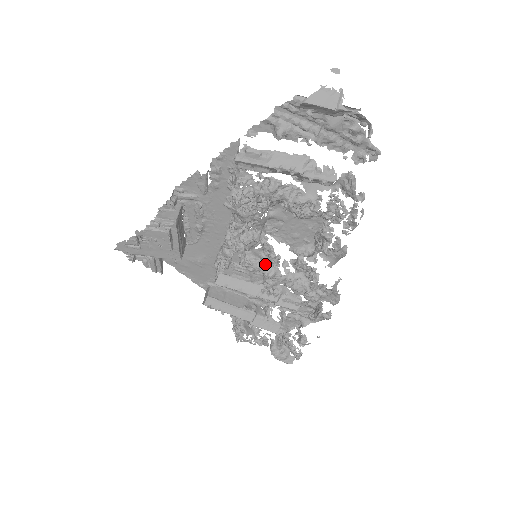
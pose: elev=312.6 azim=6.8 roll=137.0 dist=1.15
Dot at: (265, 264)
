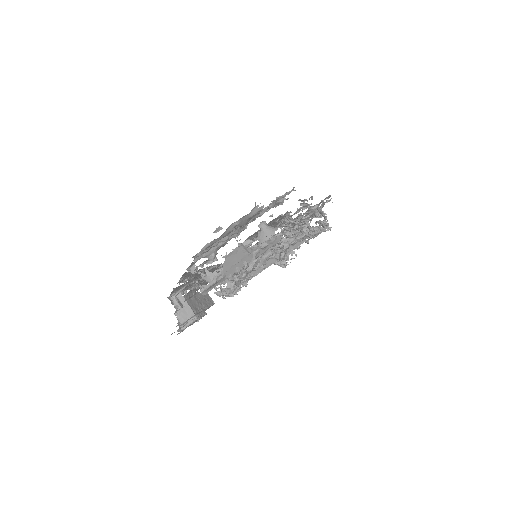
Dot at: occluded
